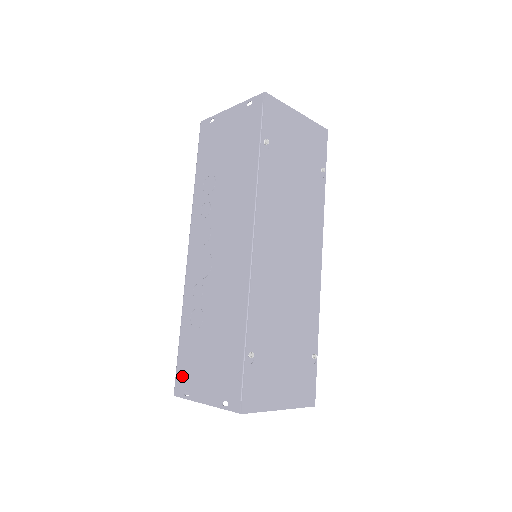
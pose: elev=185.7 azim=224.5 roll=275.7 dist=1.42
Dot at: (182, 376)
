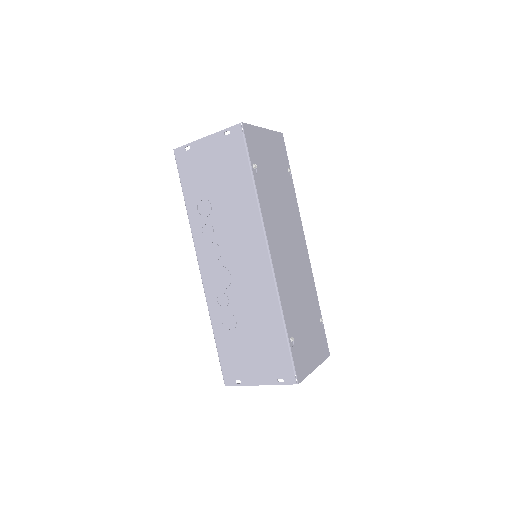
Dot at: (229, 370)
